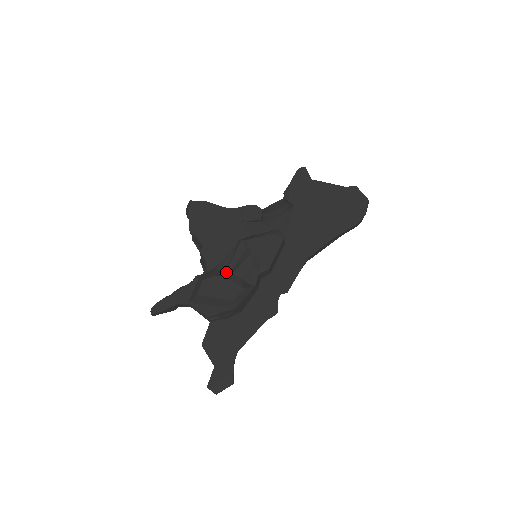
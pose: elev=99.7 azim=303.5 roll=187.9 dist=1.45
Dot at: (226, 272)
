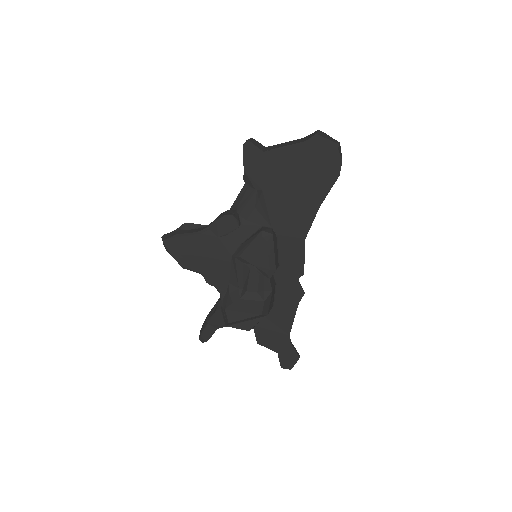
Dot at: (240, 292)
